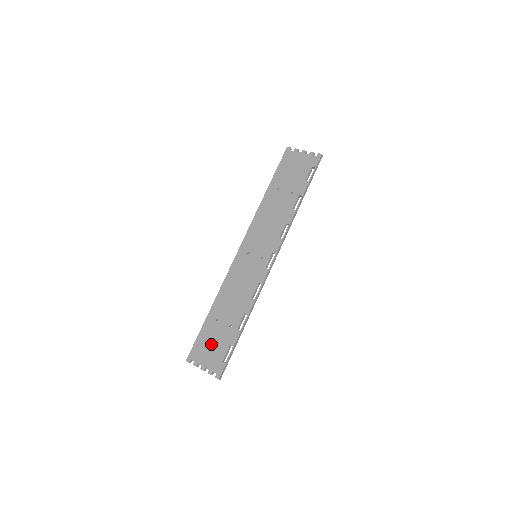
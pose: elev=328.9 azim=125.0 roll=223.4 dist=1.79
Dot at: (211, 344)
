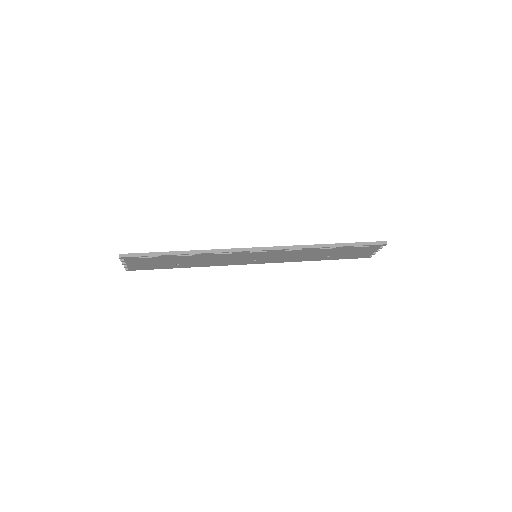
Dot at: occluded
